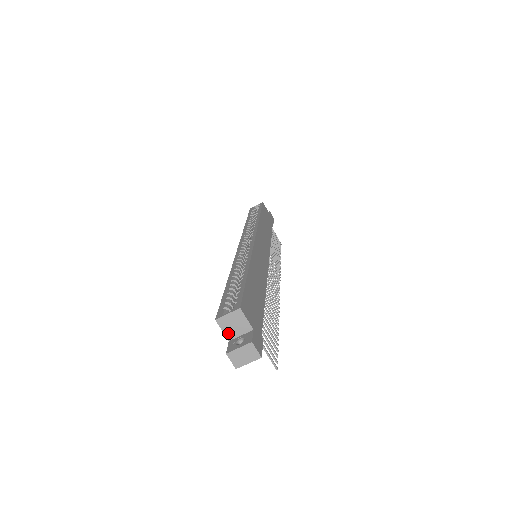
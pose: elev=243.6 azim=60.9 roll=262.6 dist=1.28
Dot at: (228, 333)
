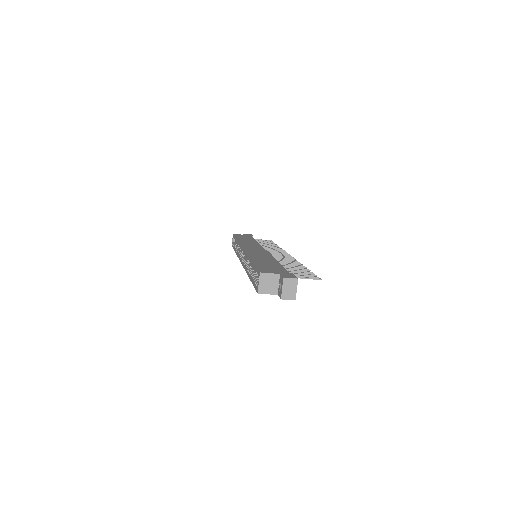
Dot at: (272, 292)
